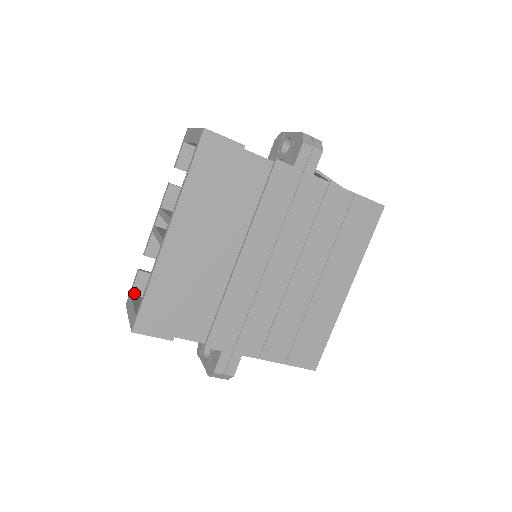
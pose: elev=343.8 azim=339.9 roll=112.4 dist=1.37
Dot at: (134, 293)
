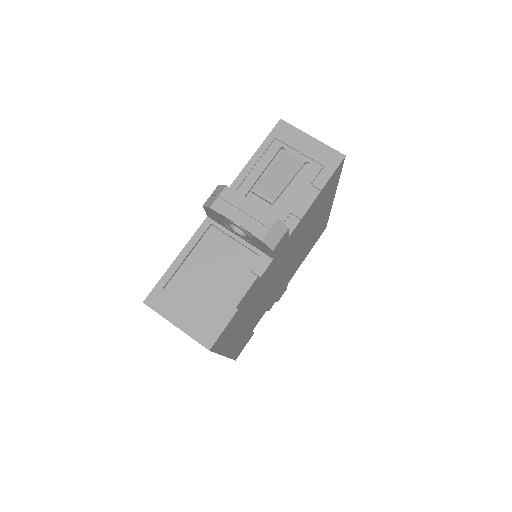
Dot at: occluded
